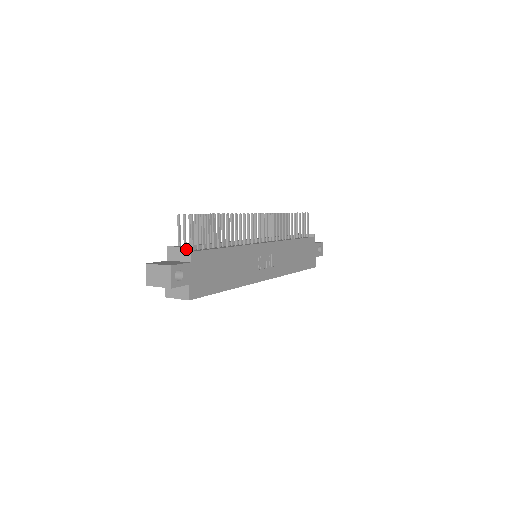
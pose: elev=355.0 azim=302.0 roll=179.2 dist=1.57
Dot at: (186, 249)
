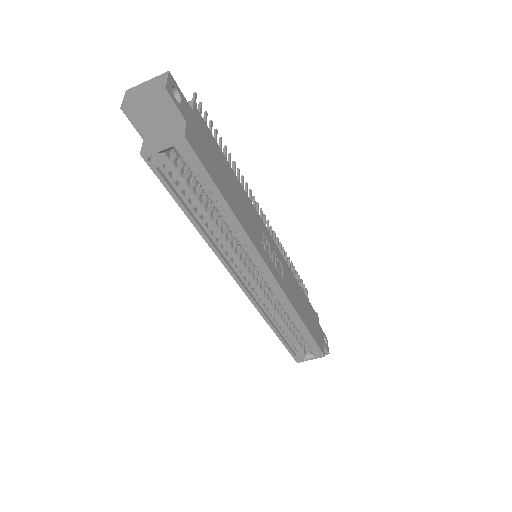
Dot at: occluded
